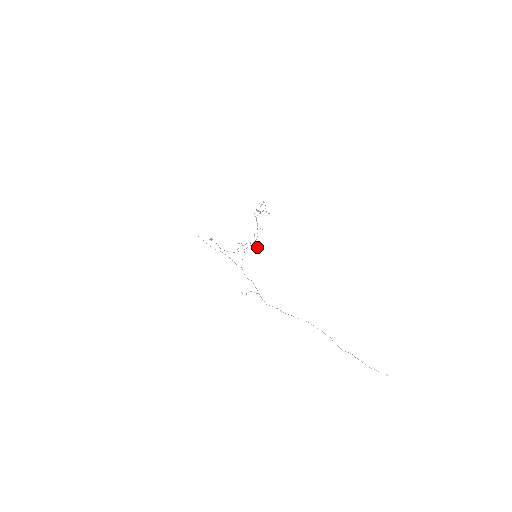
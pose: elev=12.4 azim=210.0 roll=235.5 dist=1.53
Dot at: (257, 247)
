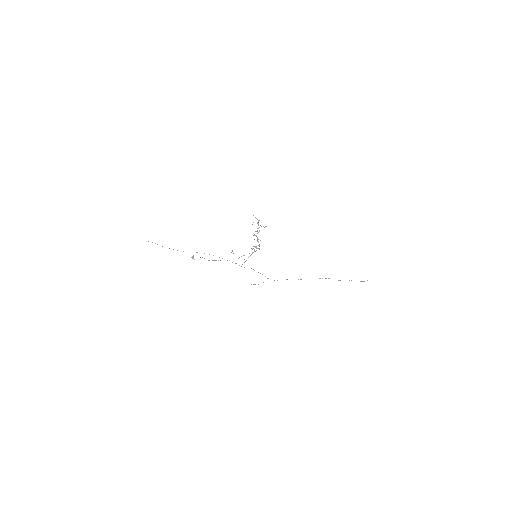
Dot at: occluded
